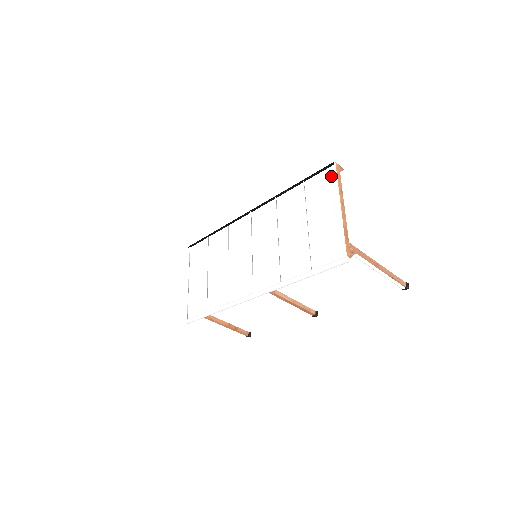
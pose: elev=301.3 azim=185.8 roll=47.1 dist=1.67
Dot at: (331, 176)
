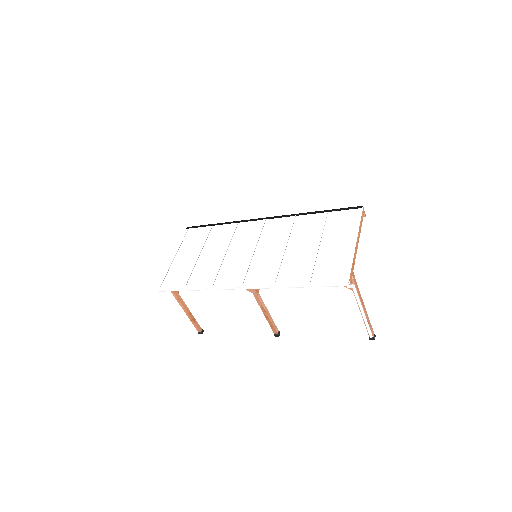
Dot at: (356, 215)
